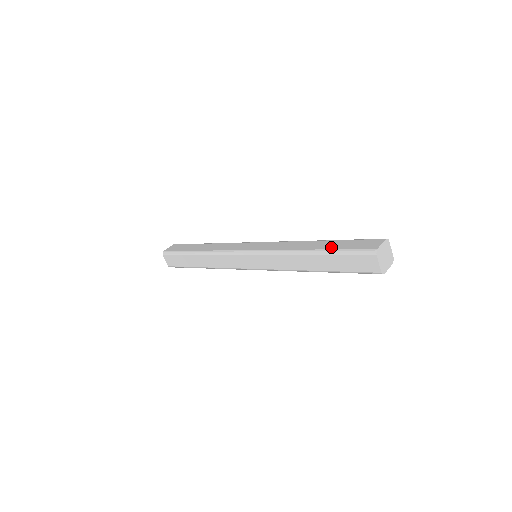
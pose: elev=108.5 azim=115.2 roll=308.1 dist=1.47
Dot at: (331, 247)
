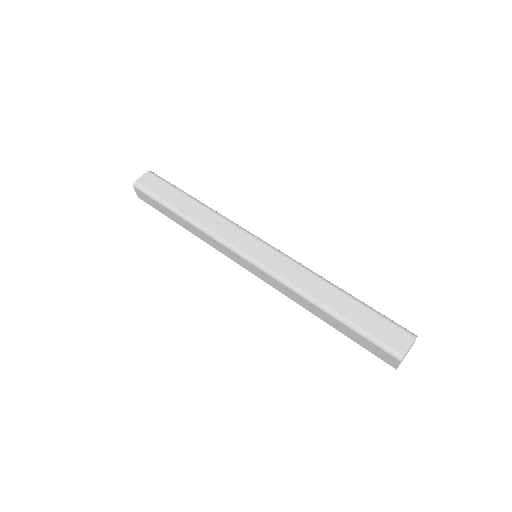
Dot at: (352, 317)
